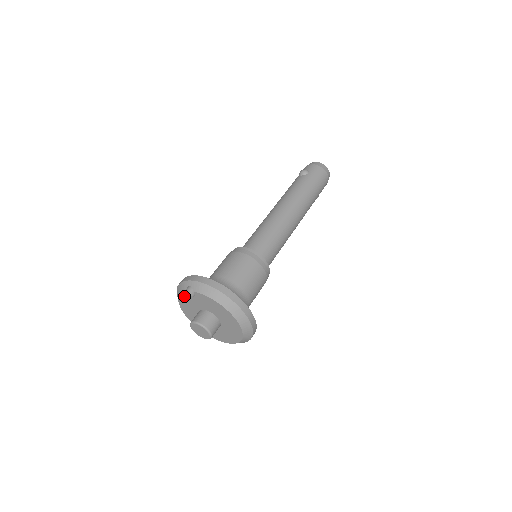
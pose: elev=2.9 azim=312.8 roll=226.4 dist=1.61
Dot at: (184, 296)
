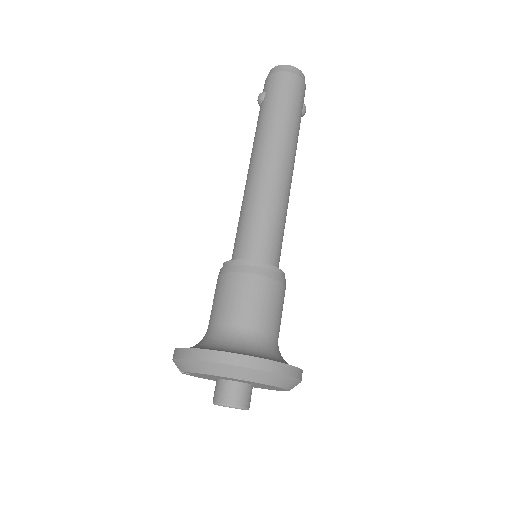
Dot at: occluded
